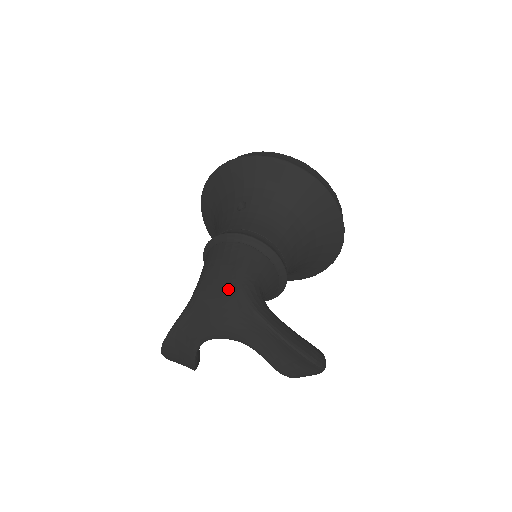
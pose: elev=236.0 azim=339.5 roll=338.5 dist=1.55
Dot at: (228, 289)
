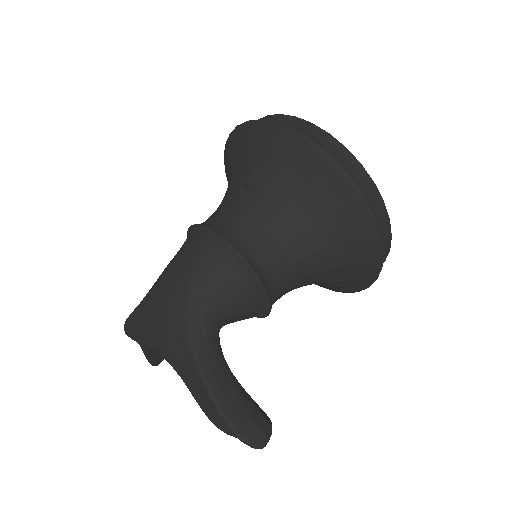
Dot at: (174, 304)
